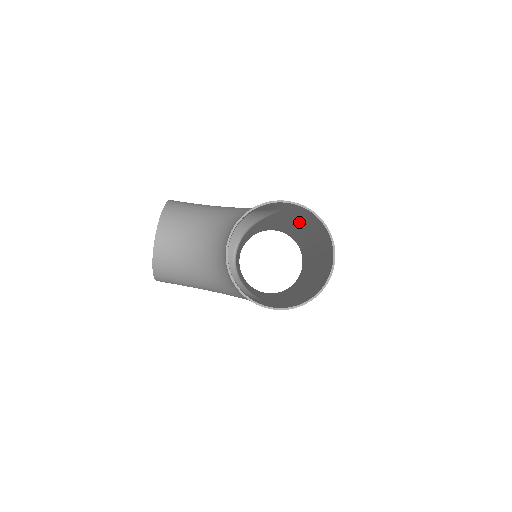
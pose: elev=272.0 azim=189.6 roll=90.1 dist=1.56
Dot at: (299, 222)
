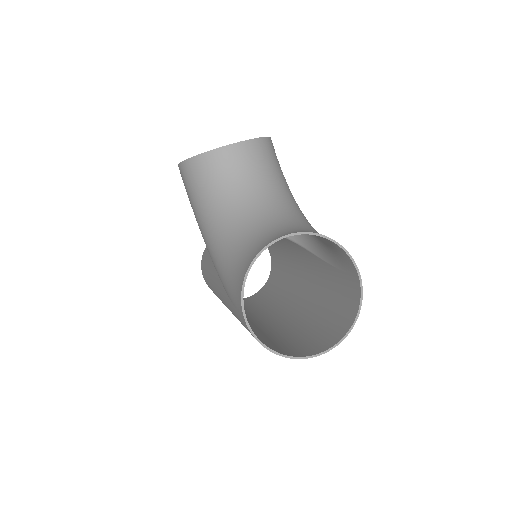
Dot at: (318, 284)
